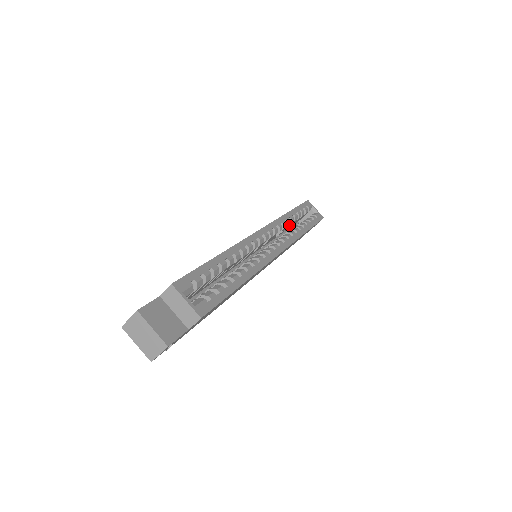
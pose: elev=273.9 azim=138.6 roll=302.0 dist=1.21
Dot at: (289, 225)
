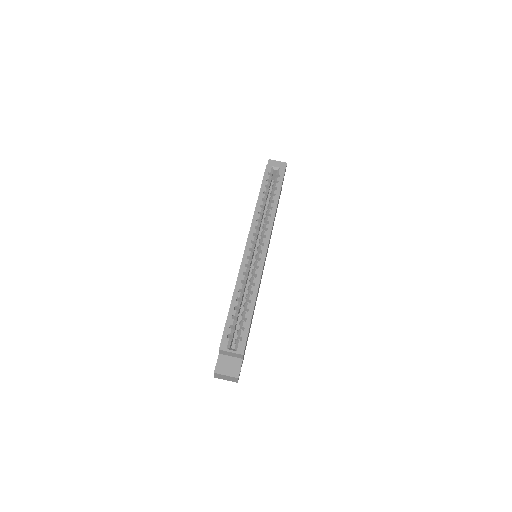
Dot at: (264, 207)
